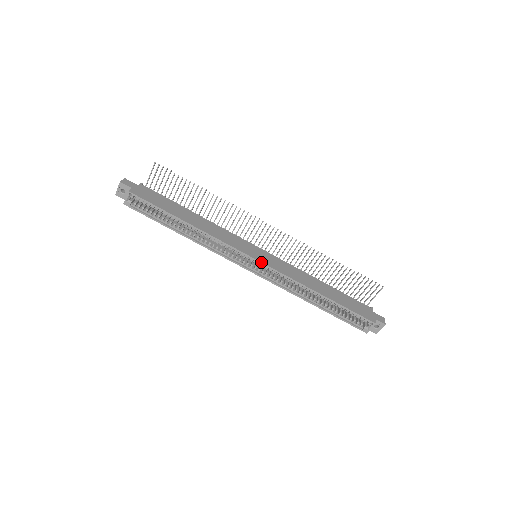
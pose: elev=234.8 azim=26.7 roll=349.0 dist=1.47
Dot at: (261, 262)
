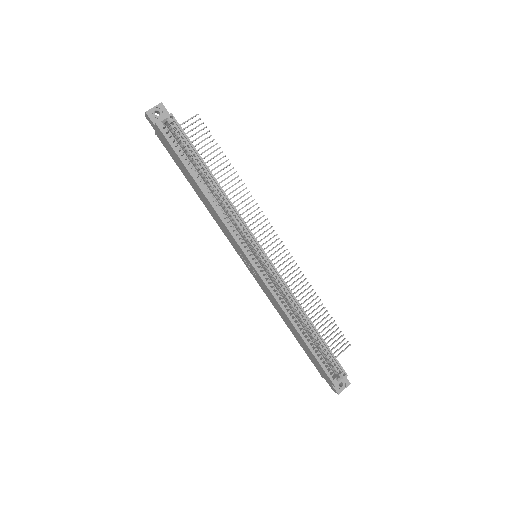
Dot at: occluded
